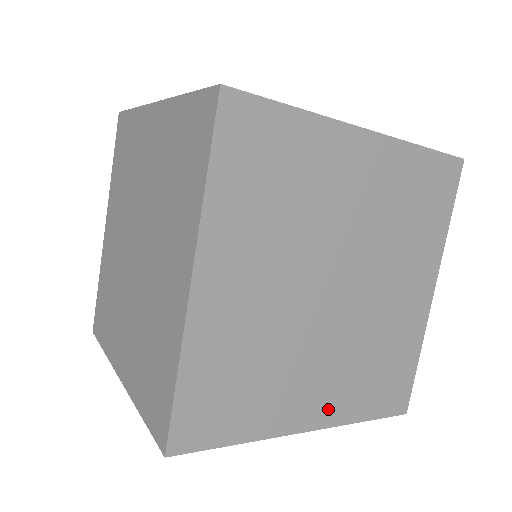
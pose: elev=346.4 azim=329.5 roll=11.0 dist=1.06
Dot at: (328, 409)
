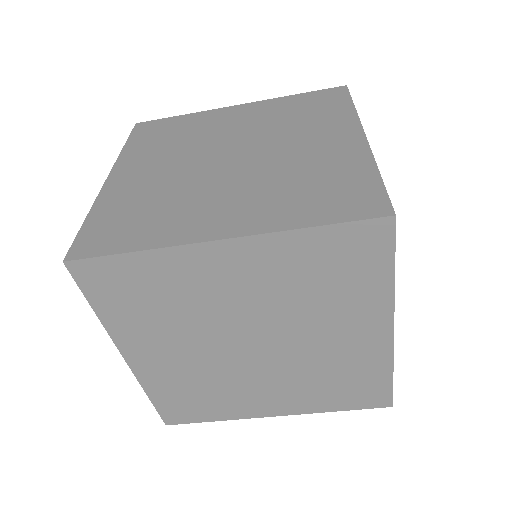
Dot at: occluded
